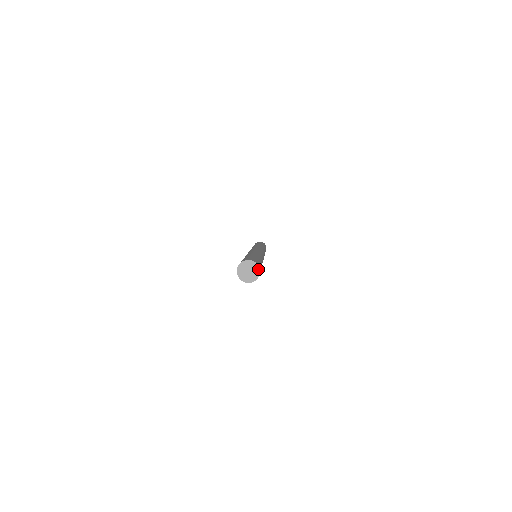
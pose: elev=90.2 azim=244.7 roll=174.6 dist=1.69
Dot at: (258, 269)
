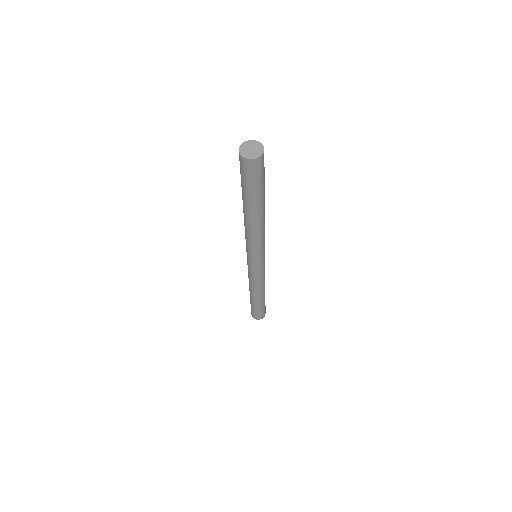
Dot at: (260, 144)
